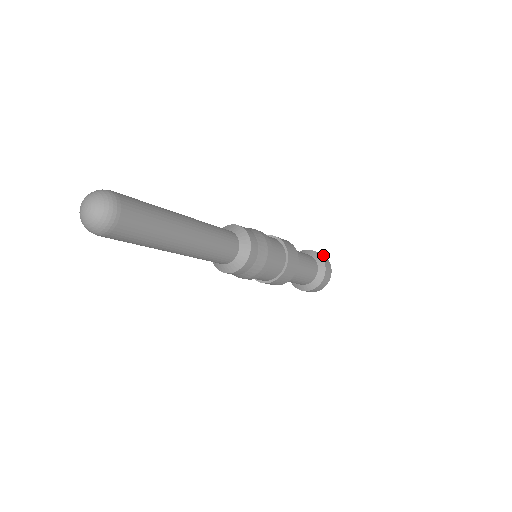
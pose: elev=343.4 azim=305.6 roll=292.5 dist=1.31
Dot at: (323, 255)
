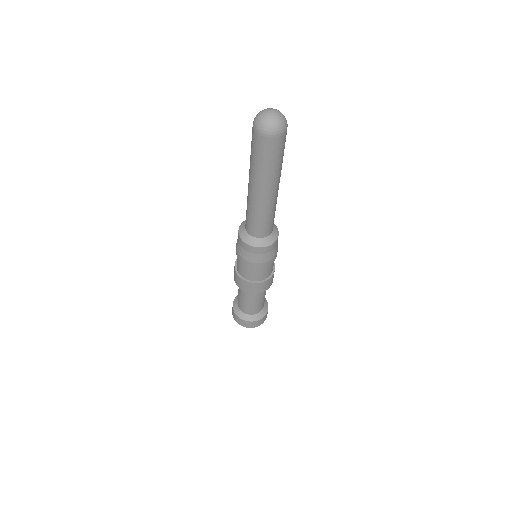
Dot at: occluded
